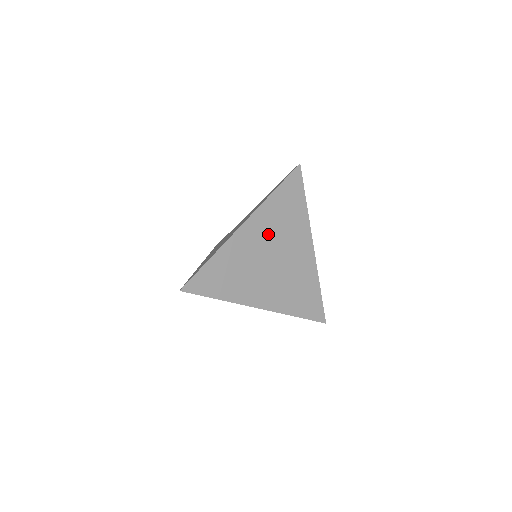
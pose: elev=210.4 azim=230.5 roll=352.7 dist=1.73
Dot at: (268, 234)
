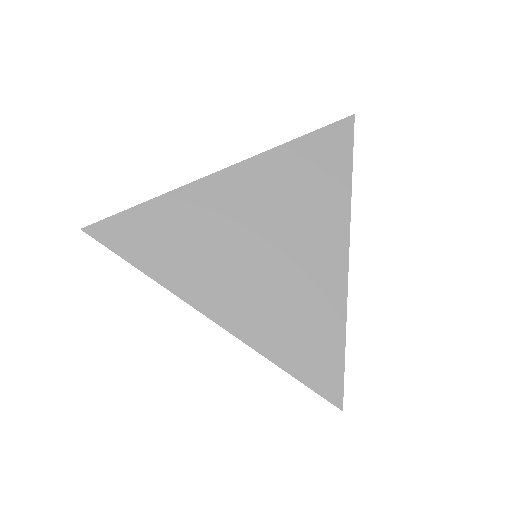
Dot at: (265, 201)
